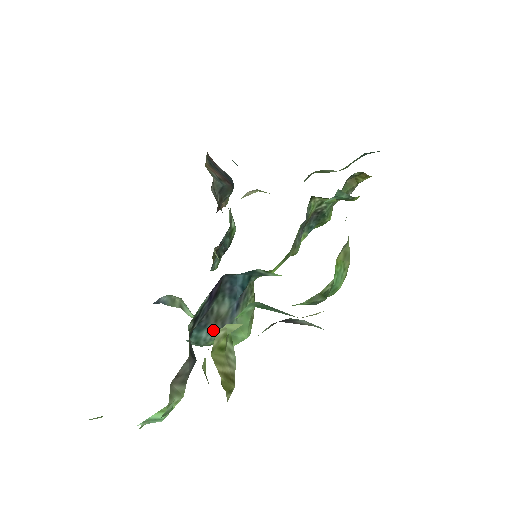
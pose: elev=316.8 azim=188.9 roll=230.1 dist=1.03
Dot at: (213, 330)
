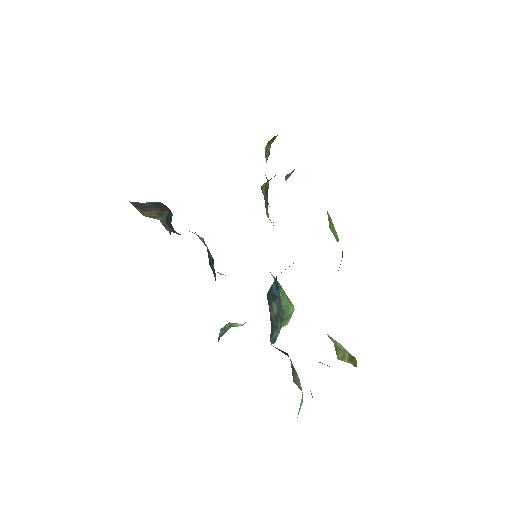
Dot at: (278, 326)
